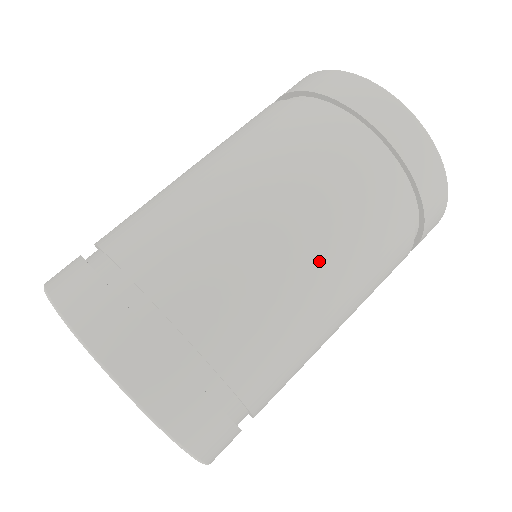
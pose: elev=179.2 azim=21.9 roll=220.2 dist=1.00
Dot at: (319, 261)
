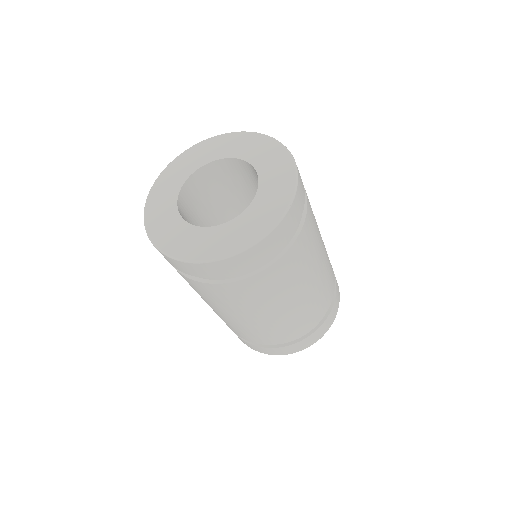
Dot at: (324, 251)
